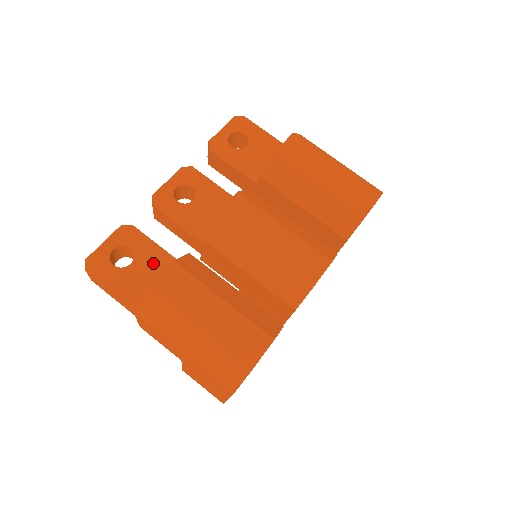
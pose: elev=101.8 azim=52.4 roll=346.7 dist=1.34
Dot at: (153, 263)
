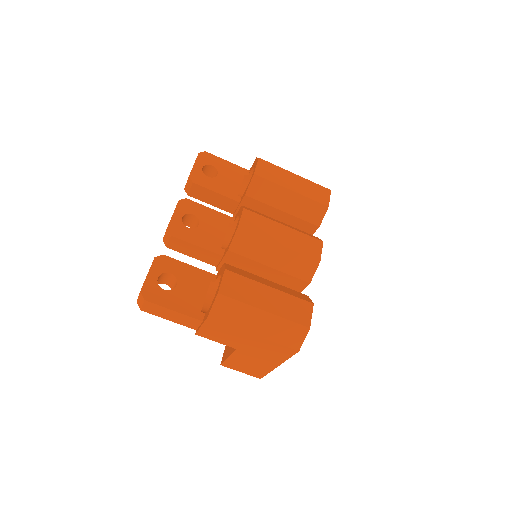
Dot at: (193, 280)
